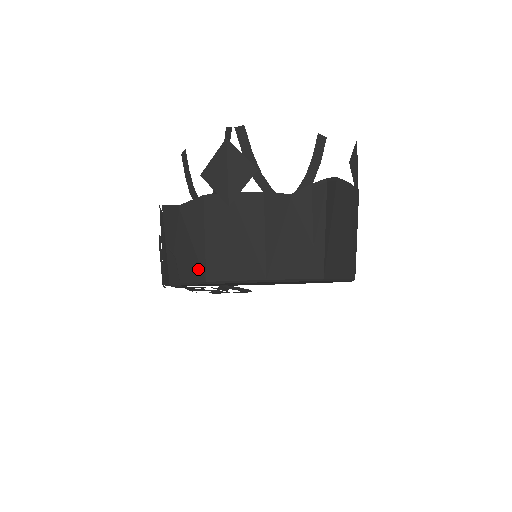
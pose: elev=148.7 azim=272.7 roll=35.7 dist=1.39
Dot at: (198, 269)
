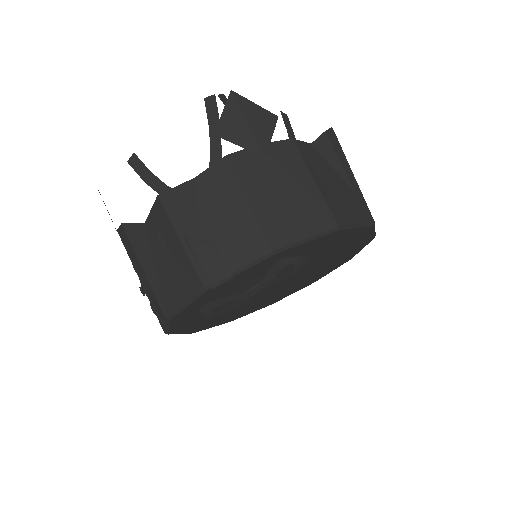
Dot at: (253, 242)
